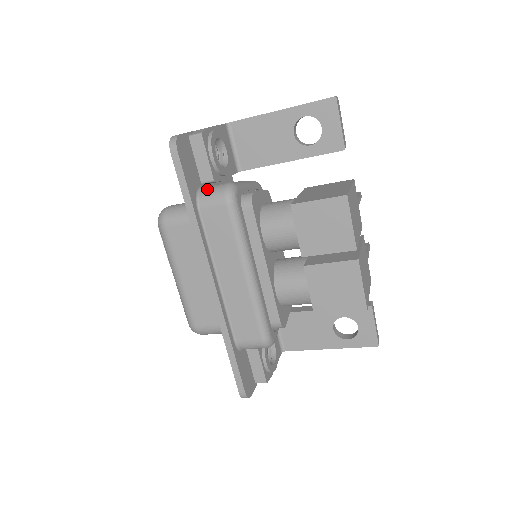
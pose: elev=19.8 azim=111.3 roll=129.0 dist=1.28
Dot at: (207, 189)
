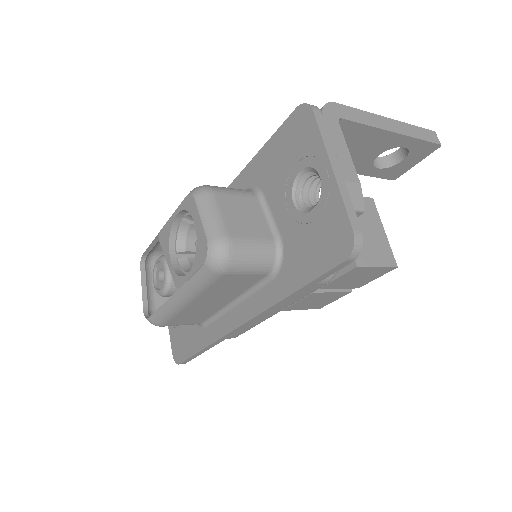
Dot at: occluded
